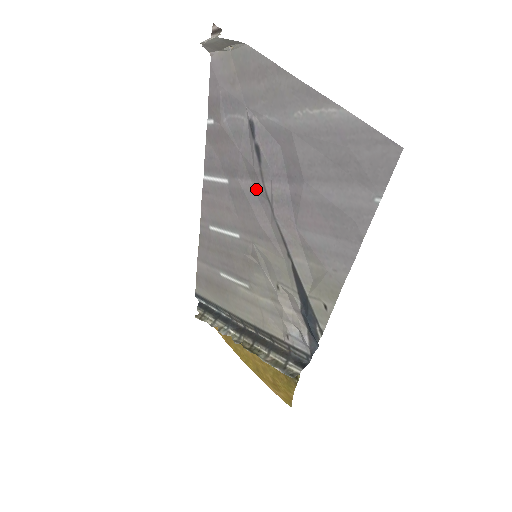
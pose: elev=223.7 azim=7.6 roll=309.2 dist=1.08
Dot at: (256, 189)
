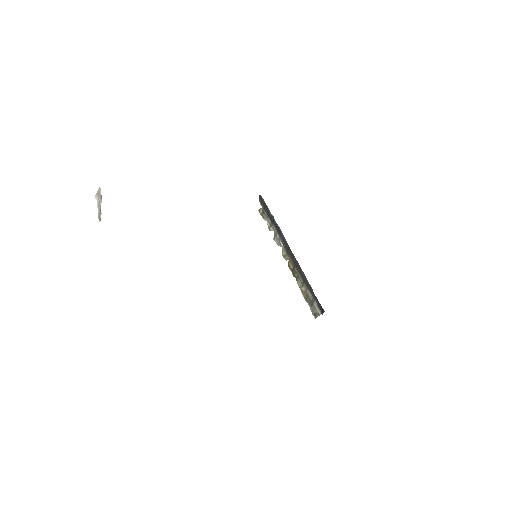
Dot at: occluded
